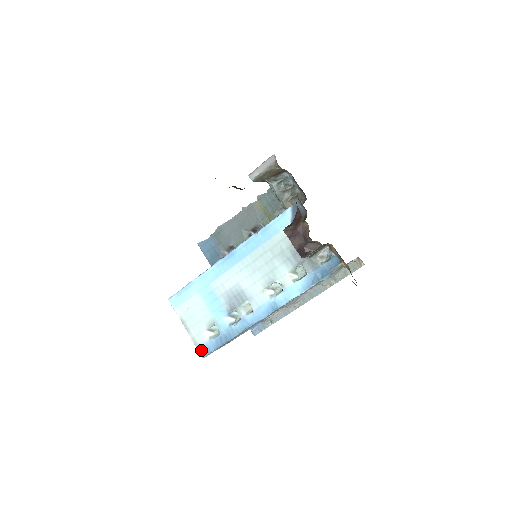
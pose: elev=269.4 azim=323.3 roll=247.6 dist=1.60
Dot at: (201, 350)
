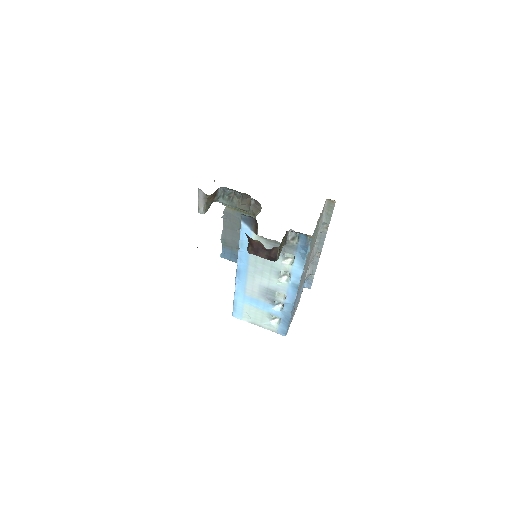
Dot at: (280, 333)
